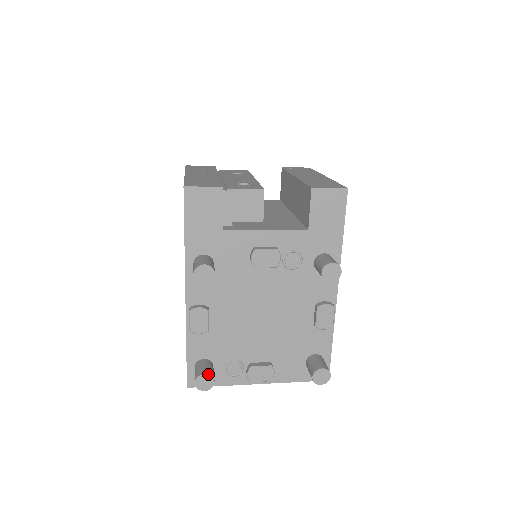
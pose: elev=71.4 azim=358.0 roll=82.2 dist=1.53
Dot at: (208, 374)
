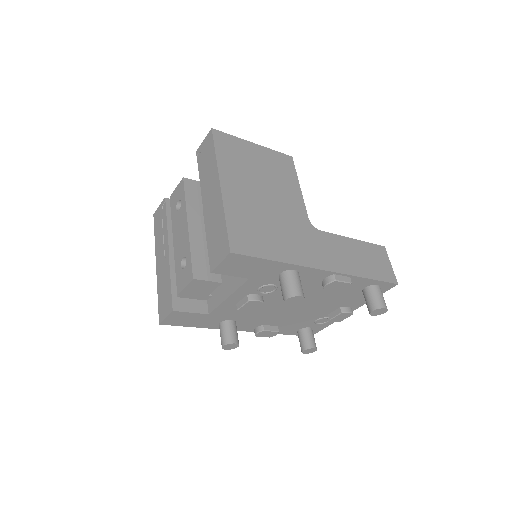
Dot at: (305, 350)
